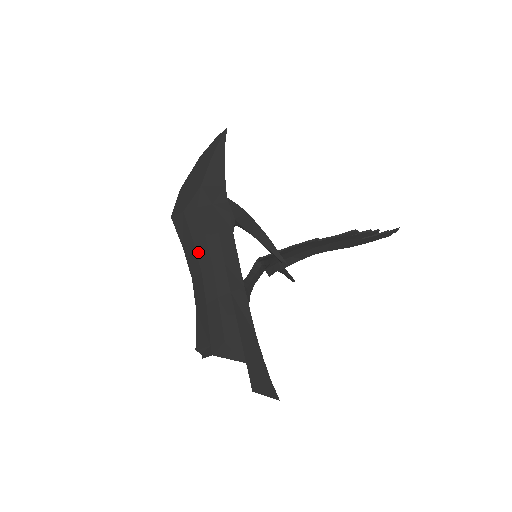
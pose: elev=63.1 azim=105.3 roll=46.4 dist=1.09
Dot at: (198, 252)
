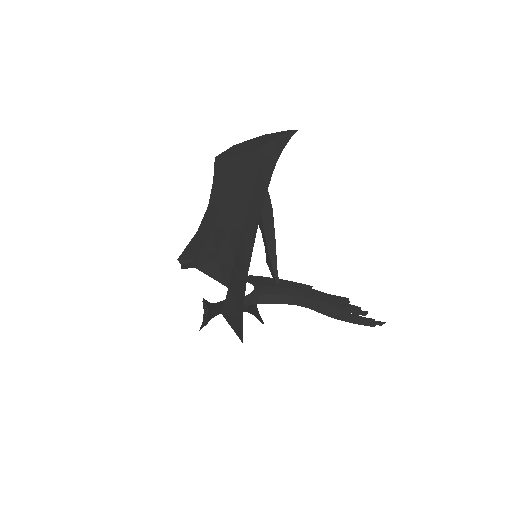
Dot at: (228, 188)
